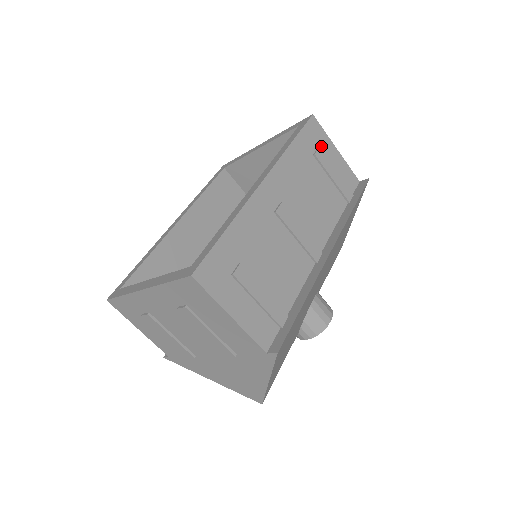
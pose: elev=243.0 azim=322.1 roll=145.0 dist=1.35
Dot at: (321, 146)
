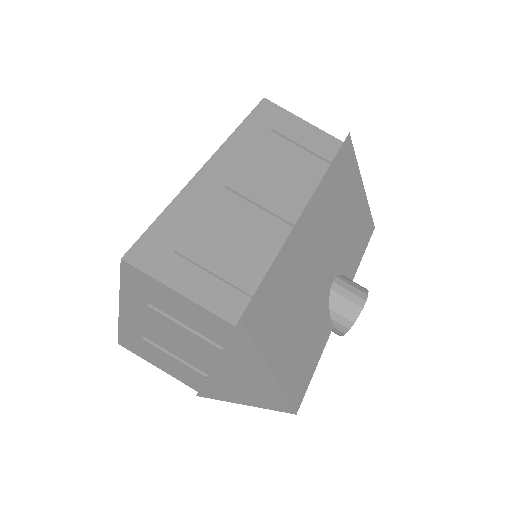
Dot at: (281, 121)
